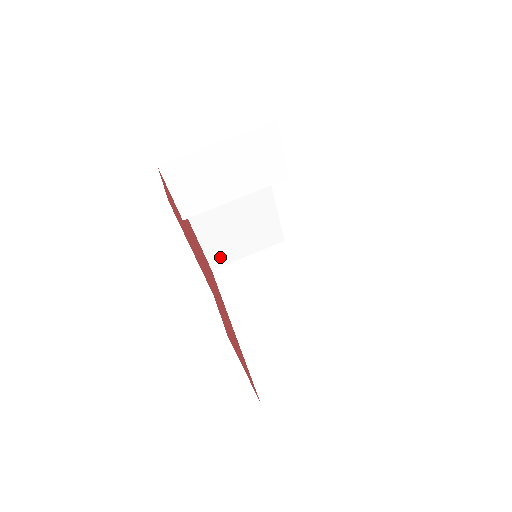
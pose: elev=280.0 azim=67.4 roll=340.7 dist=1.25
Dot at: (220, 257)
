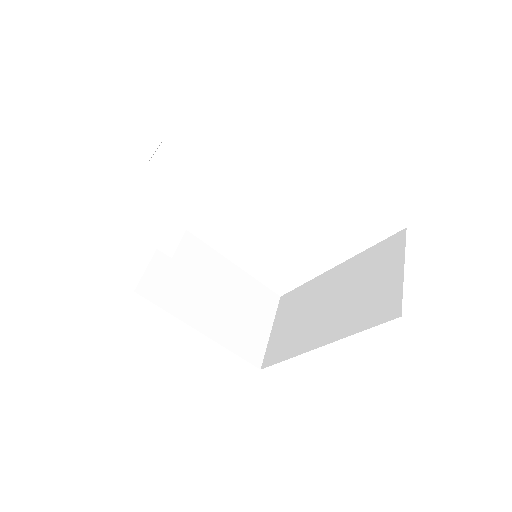
Dot at: (252, 349)
